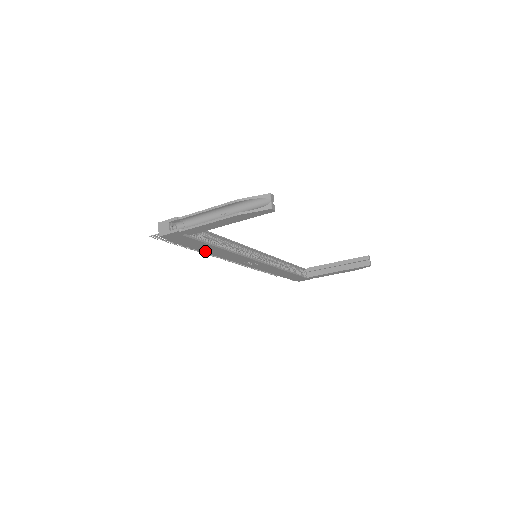
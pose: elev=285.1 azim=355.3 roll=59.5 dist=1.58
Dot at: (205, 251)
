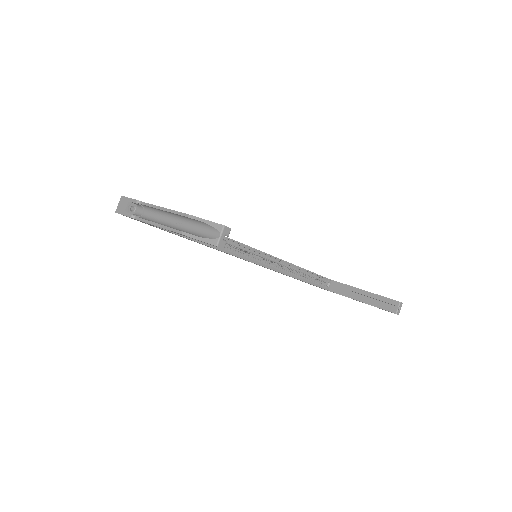
Dot at: occluded
